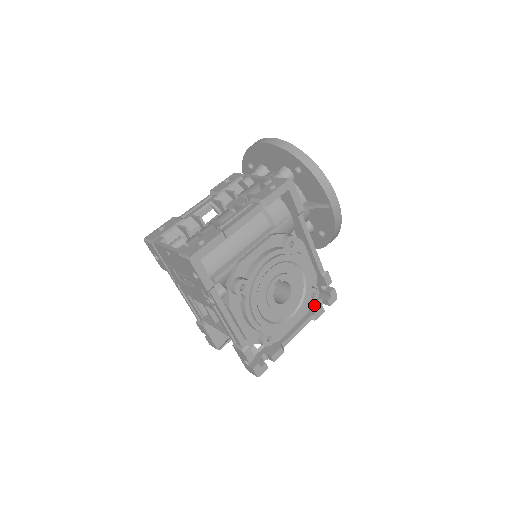
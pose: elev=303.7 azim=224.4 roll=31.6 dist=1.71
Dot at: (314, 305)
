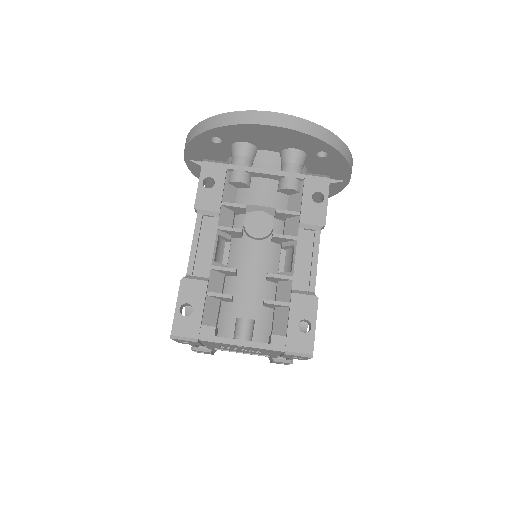
Dot at: occluded
